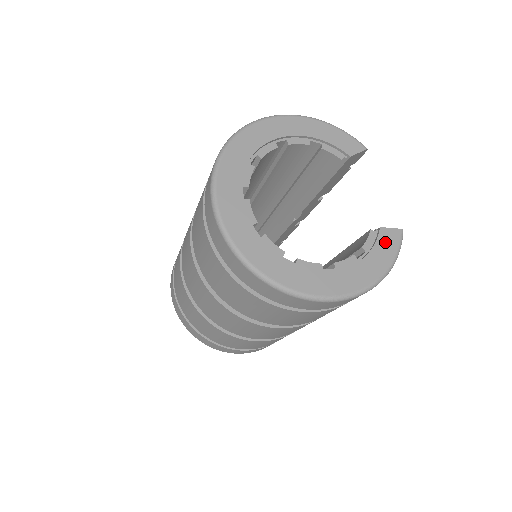
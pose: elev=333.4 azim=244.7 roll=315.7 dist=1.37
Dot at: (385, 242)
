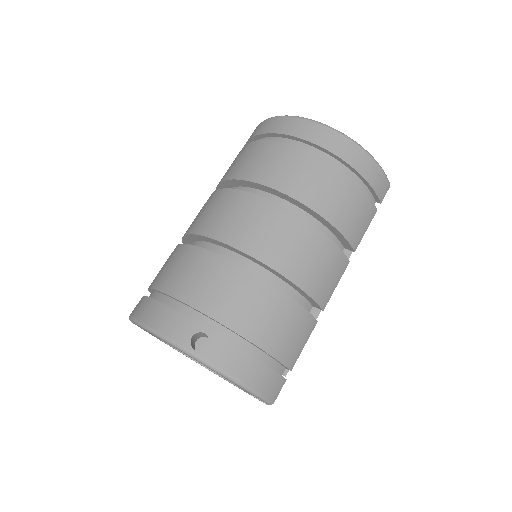
Dot at: occluded
